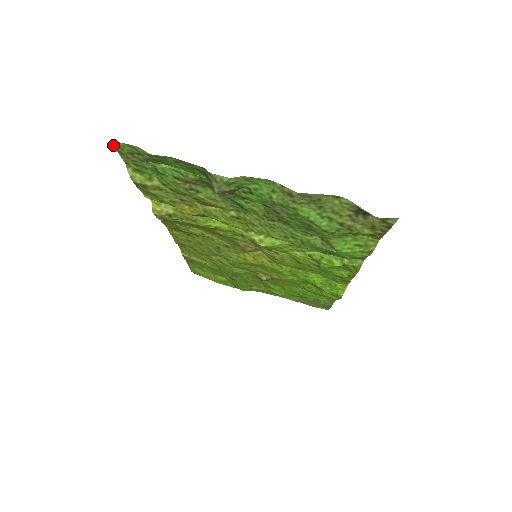
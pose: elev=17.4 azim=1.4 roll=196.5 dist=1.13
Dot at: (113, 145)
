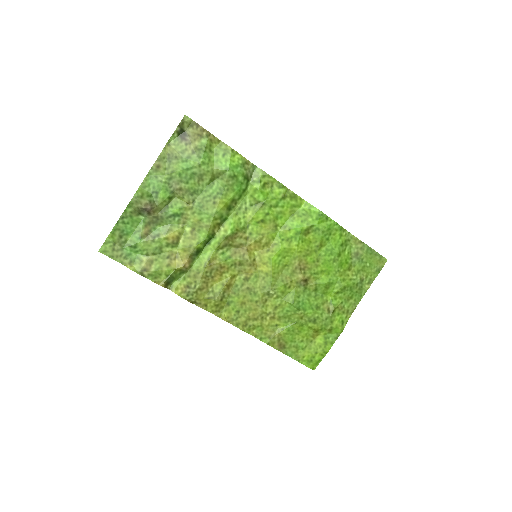
Dot at: occluded
